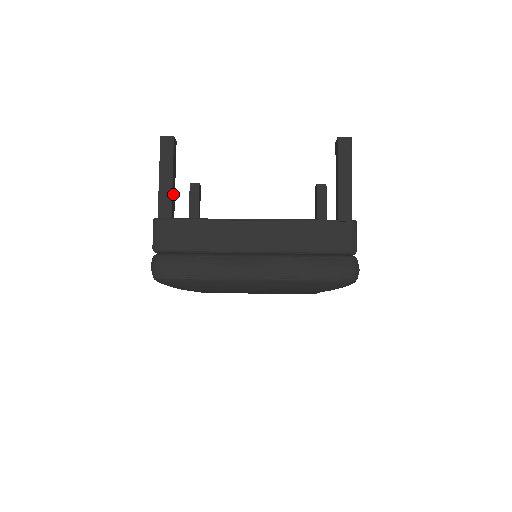
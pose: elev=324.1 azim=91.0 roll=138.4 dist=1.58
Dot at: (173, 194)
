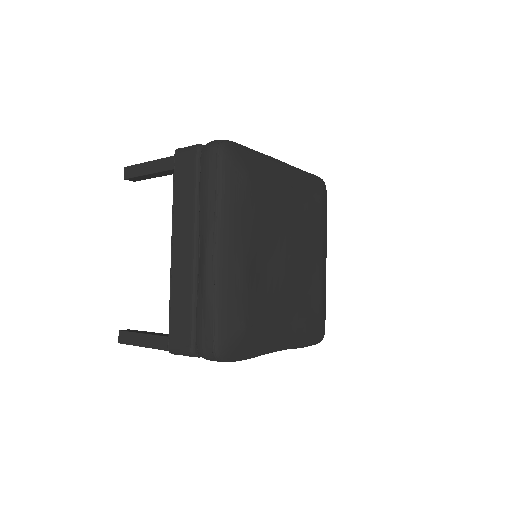
Dot at: occluded
